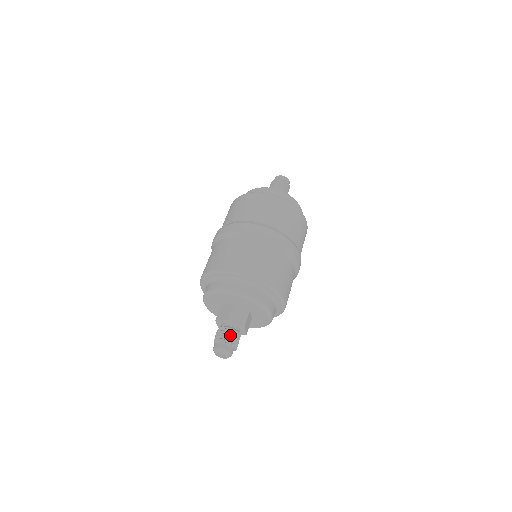
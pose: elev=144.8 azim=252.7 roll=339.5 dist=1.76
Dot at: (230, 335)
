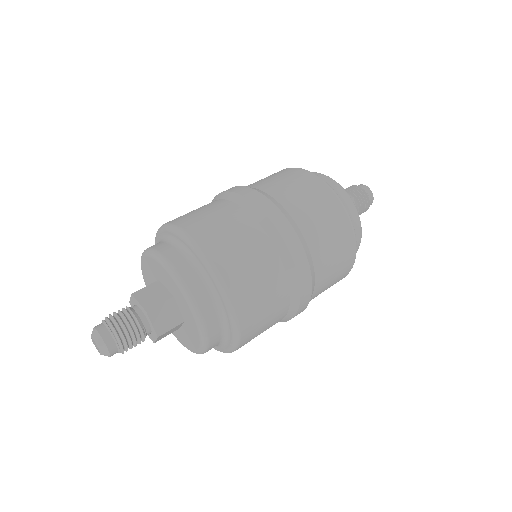
Dot at: (121, 317)
